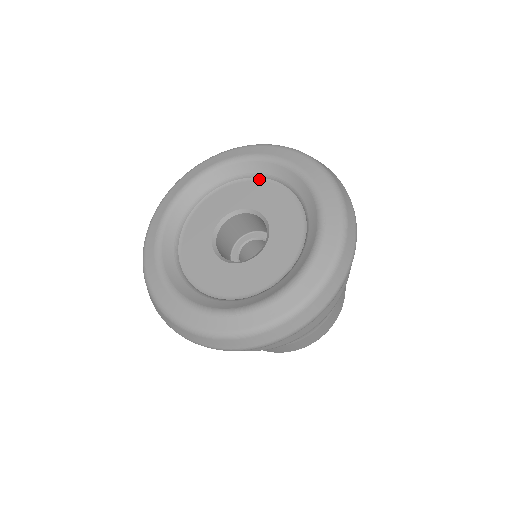
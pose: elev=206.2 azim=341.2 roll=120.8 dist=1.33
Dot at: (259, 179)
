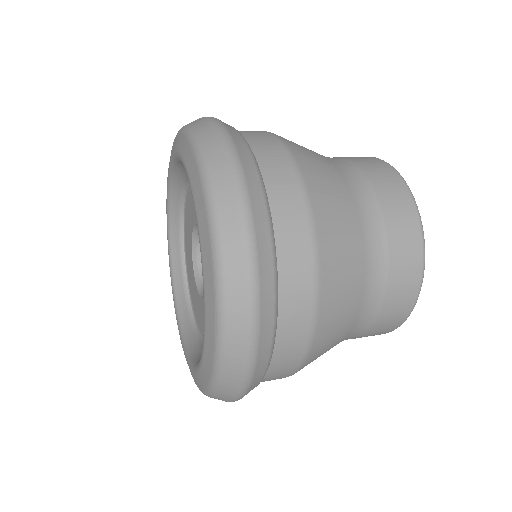
Dot at: occluded
